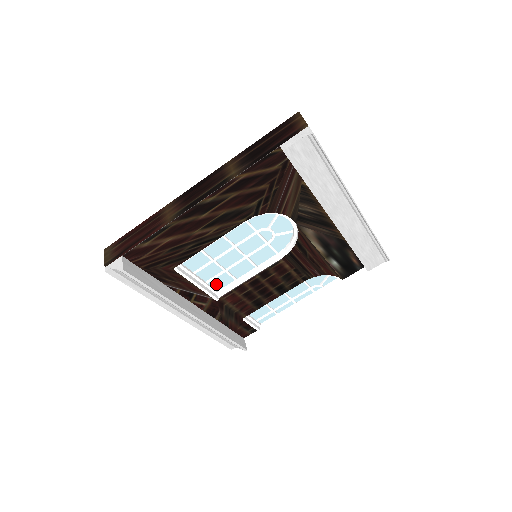
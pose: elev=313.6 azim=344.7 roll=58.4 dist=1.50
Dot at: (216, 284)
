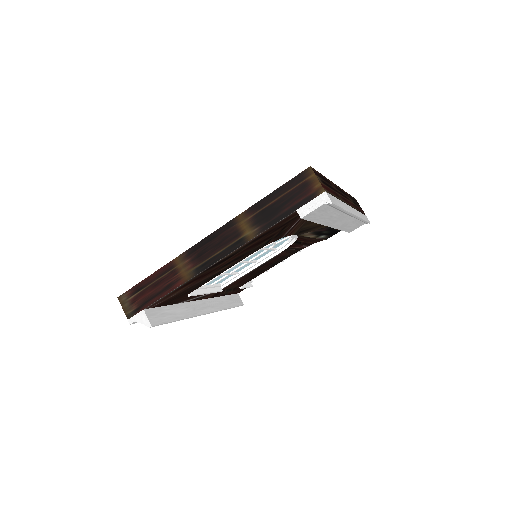
Dot at: (219, 281)
